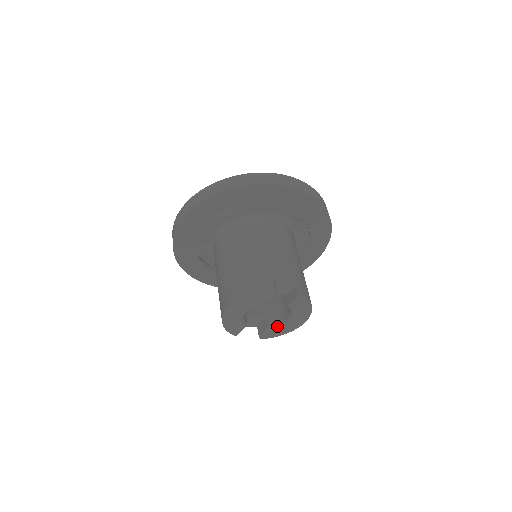
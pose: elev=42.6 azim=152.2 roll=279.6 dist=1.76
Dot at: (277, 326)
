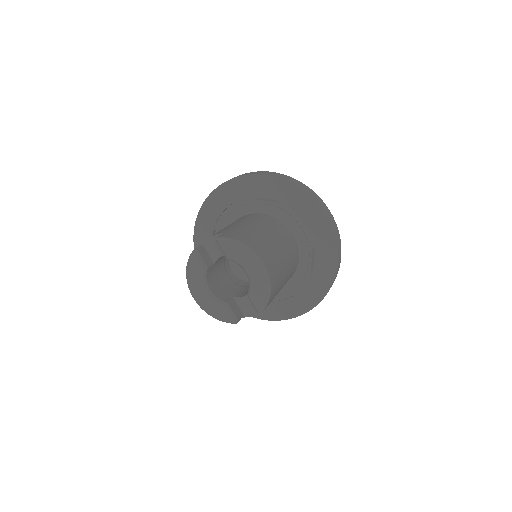
Dot at: (249, 287)
